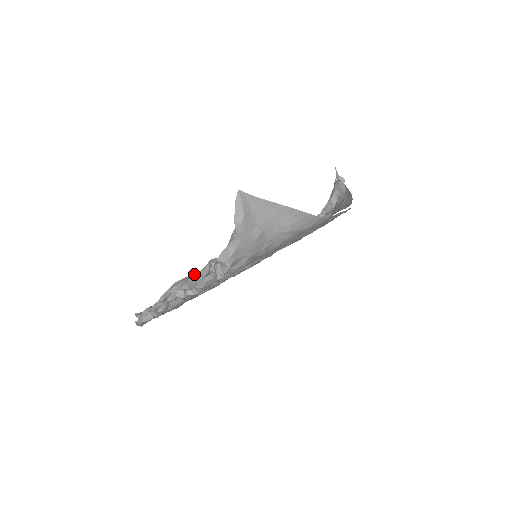
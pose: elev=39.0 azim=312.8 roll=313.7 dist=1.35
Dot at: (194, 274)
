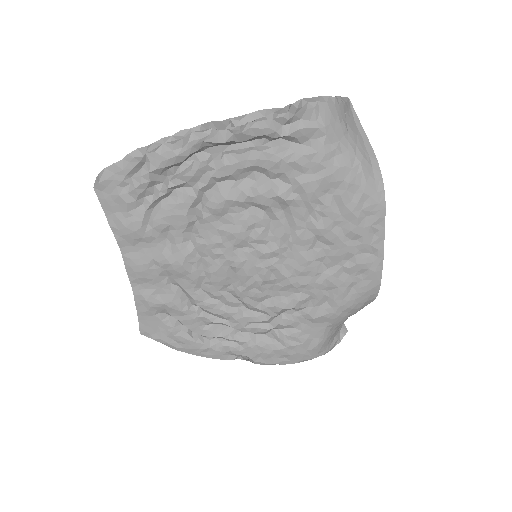
Dot at: occluded
